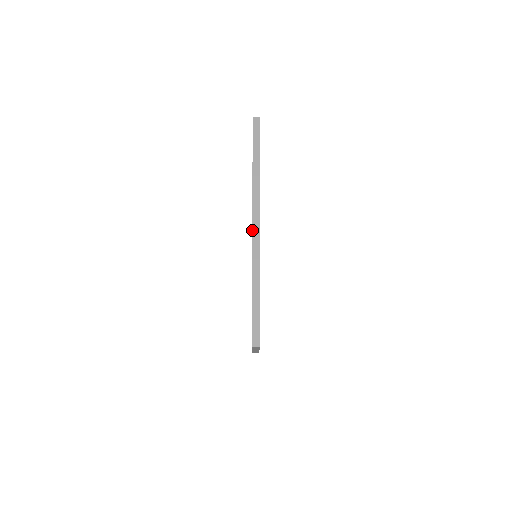
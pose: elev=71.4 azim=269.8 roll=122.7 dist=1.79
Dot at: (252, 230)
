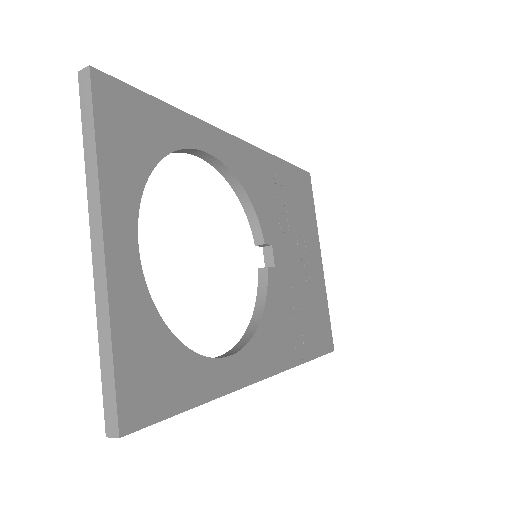
Dot at: occluded
